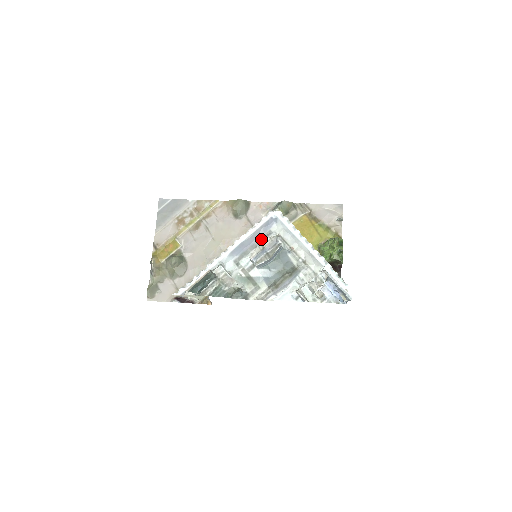
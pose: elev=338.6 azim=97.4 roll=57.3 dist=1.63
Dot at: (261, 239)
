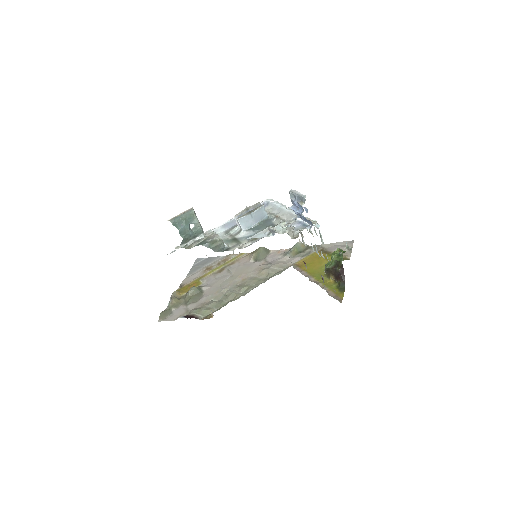
Dot at: occluded
